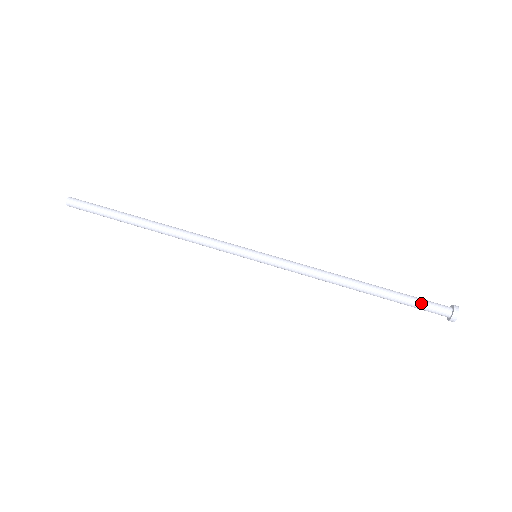
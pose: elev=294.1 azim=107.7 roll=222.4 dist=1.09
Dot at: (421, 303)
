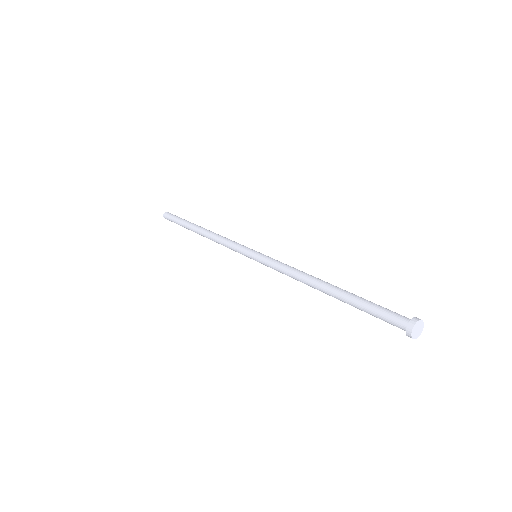
Dot at: (378, 309)
